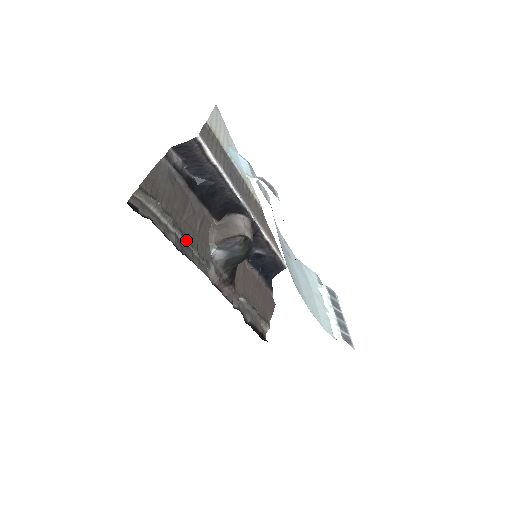
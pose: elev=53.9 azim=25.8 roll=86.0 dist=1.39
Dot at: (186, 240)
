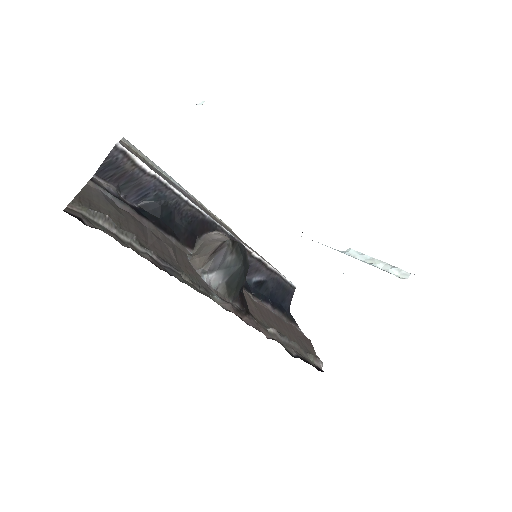
Dot at: (165, 263)
